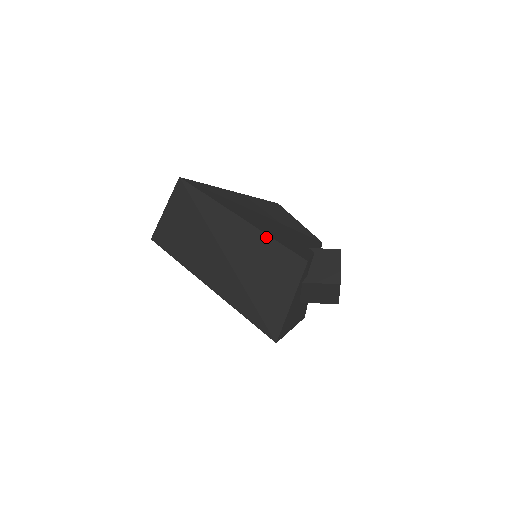
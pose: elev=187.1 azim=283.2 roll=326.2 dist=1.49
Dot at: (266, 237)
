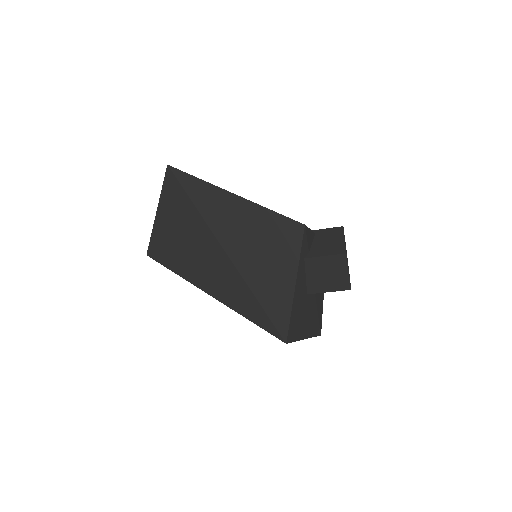
Dot at: (258, 208)
